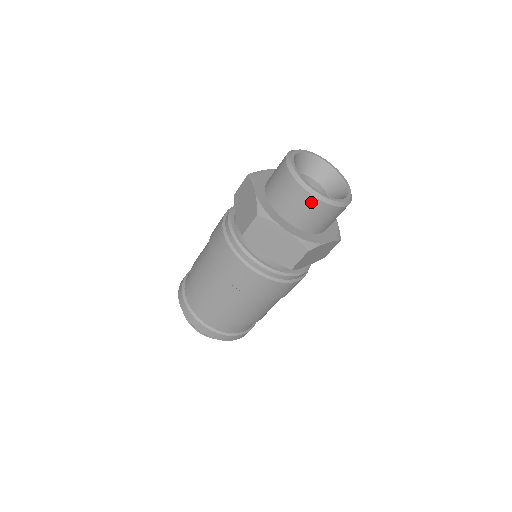
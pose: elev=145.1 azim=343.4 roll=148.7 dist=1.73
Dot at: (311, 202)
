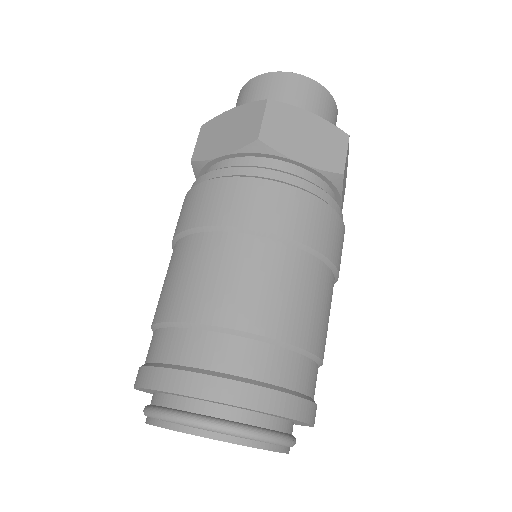
Dot at: (313, 88)
